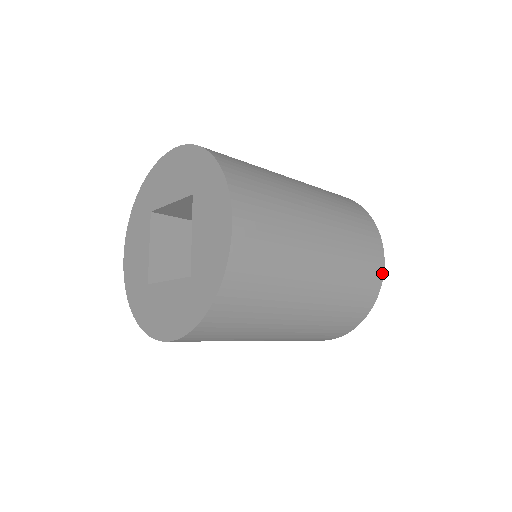
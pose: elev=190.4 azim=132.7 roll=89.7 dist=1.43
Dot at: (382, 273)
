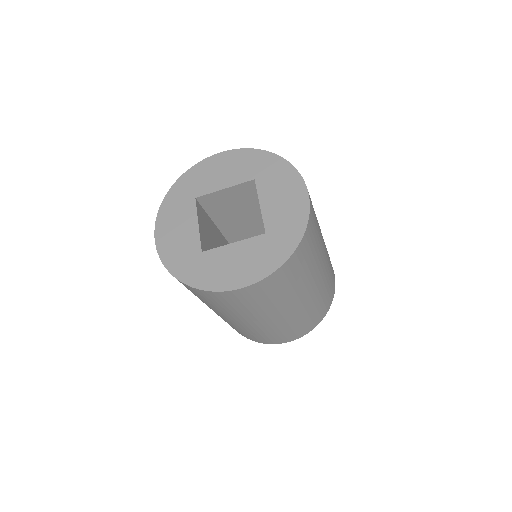
Dot at: occluded
